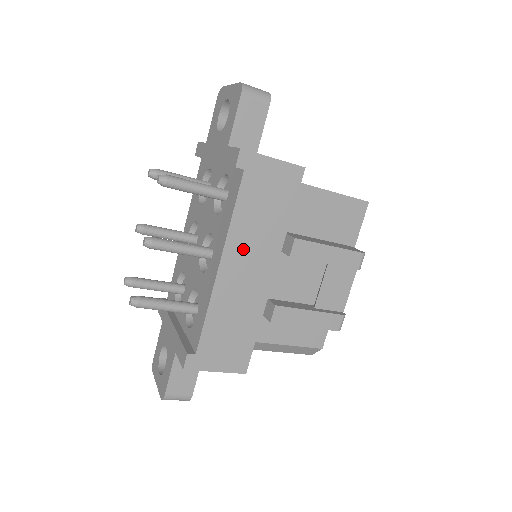
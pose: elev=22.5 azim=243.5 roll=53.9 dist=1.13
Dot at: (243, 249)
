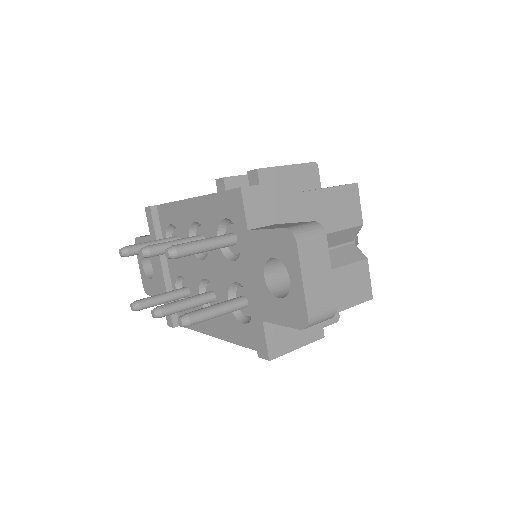
Dot at: occluded
